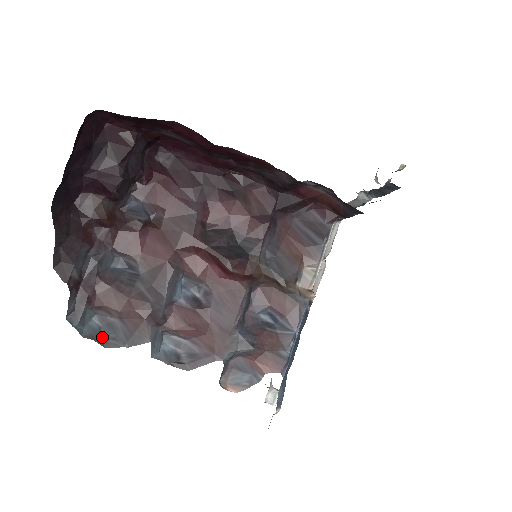
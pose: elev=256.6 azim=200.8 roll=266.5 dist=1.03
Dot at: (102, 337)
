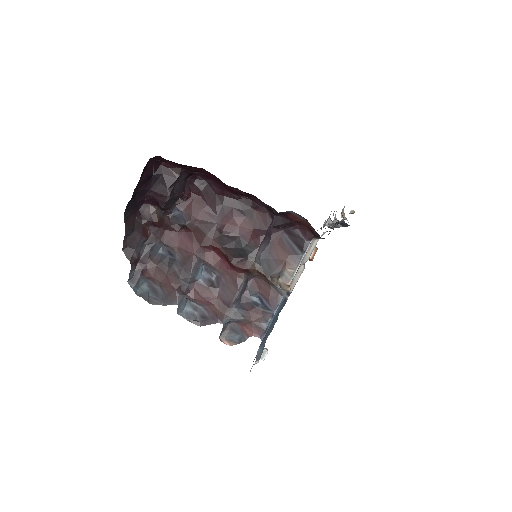
Dot at: (148, 297)
